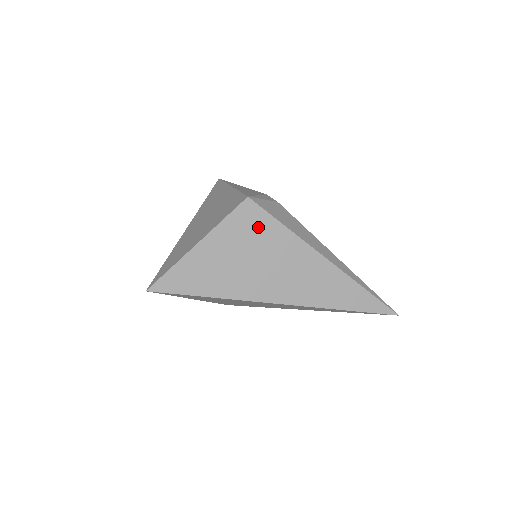
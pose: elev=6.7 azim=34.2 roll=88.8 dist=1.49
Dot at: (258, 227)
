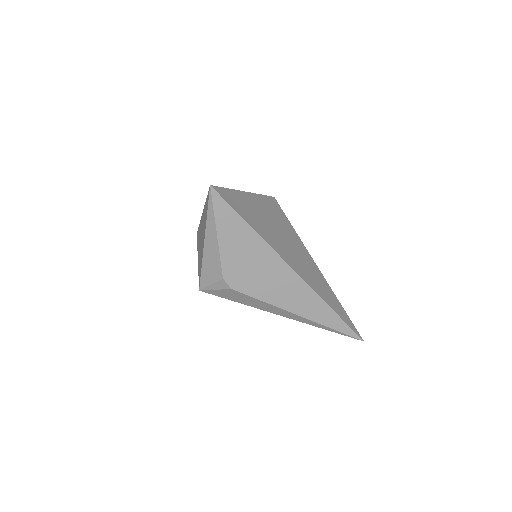
Dot at: (280, 216)
